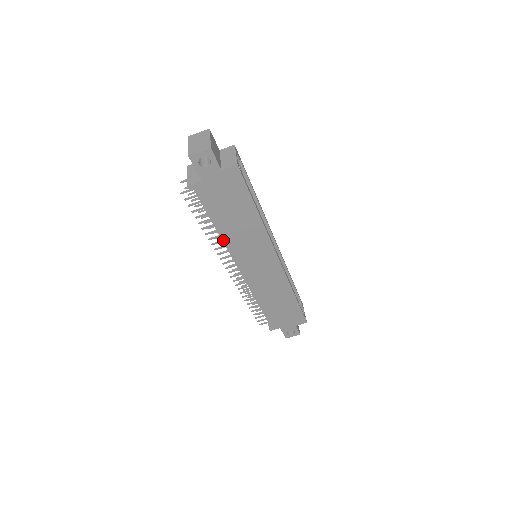
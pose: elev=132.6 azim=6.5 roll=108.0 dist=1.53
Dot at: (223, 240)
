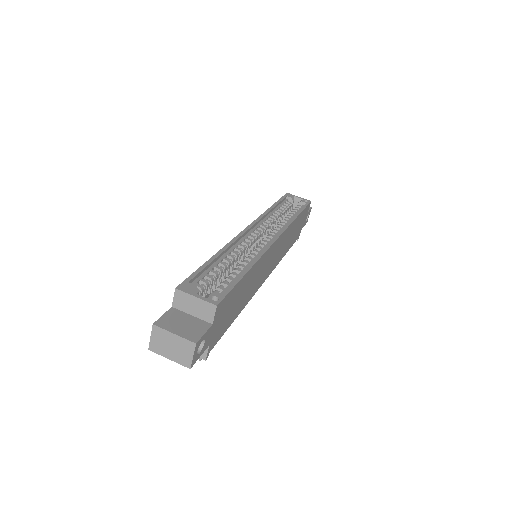
Dot at: occluded
